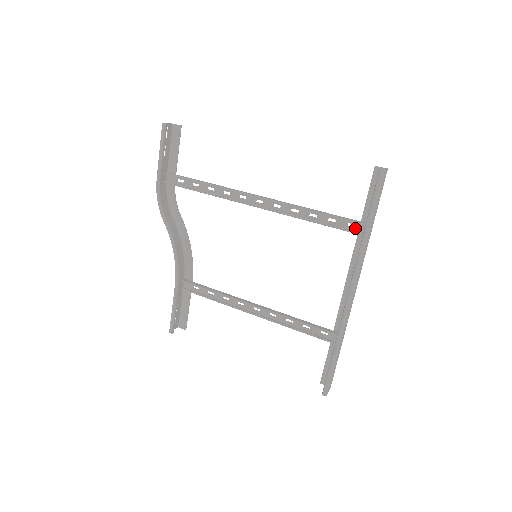
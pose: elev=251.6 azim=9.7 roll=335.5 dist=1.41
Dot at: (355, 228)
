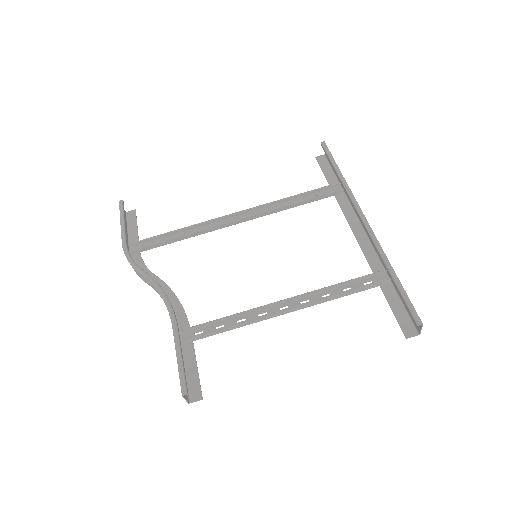
Dot at: (330, 194)
